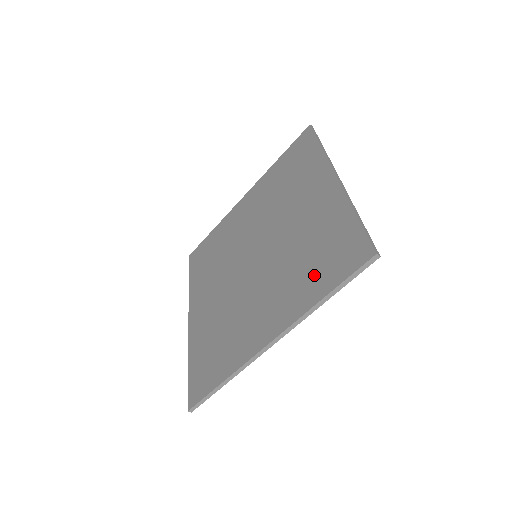
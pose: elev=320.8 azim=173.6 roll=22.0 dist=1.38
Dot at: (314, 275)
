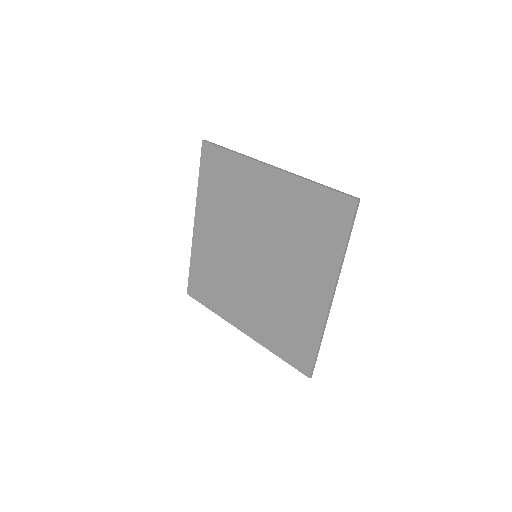
Dot at: (323, 239)
